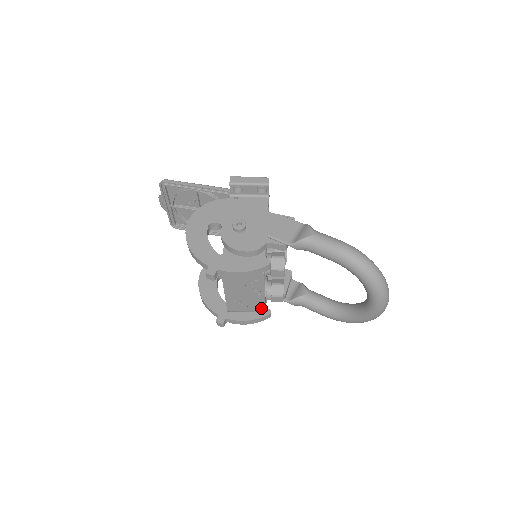
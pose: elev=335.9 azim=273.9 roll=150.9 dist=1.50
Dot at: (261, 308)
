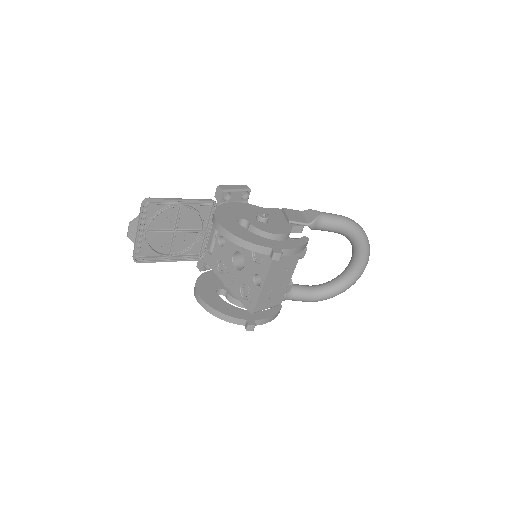
Dot at: (280, 300)
